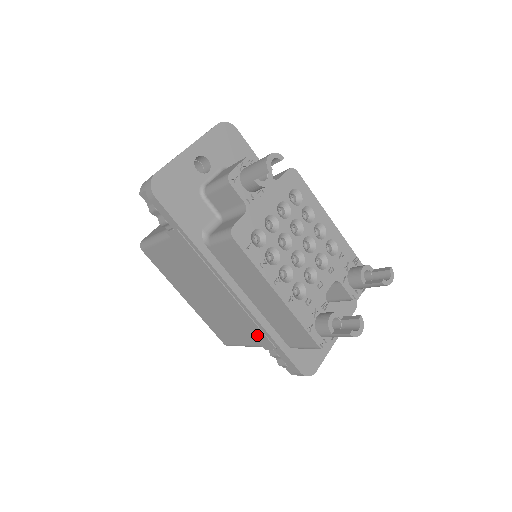
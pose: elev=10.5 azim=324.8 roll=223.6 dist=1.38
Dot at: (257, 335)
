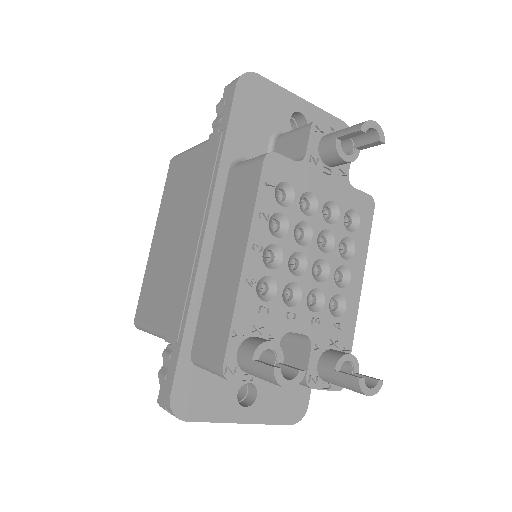
Dot at: (175, 312)
